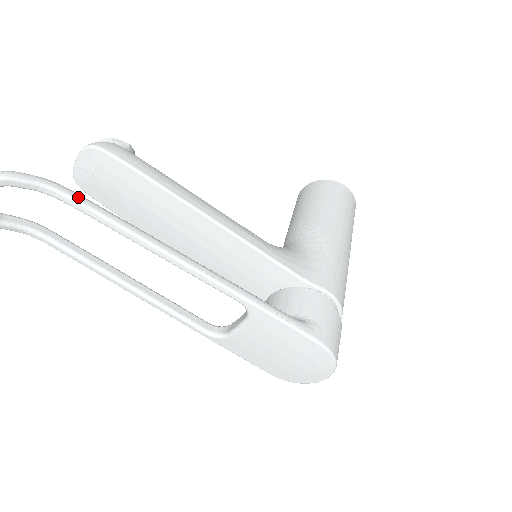
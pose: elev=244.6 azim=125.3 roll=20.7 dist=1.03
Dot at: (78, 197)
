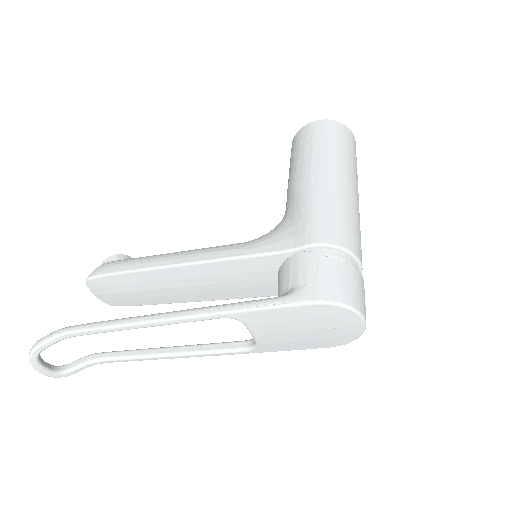
Dot at: (77, 328)
